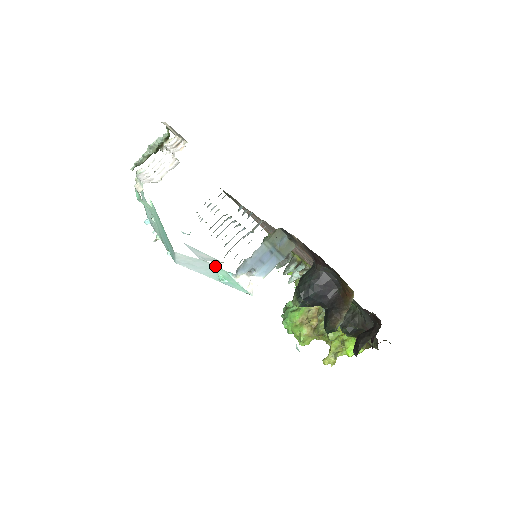
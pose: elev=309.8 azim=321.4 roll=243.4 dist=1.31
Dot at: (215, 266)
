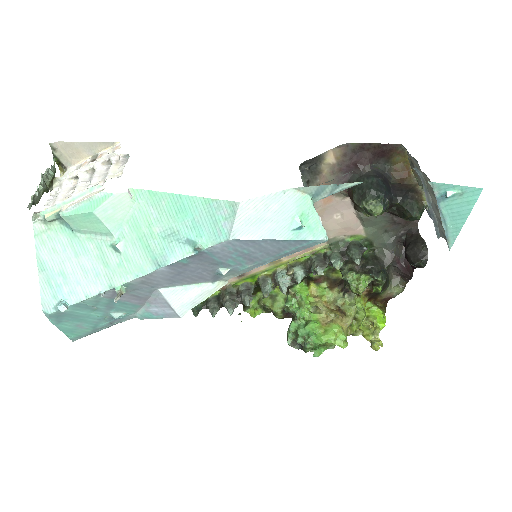
Dot at: (297, 194)
